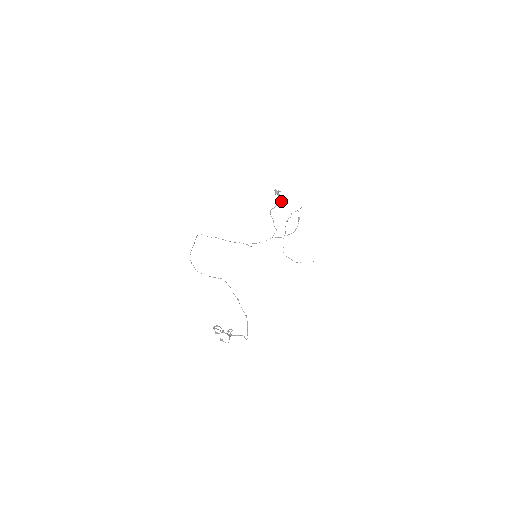
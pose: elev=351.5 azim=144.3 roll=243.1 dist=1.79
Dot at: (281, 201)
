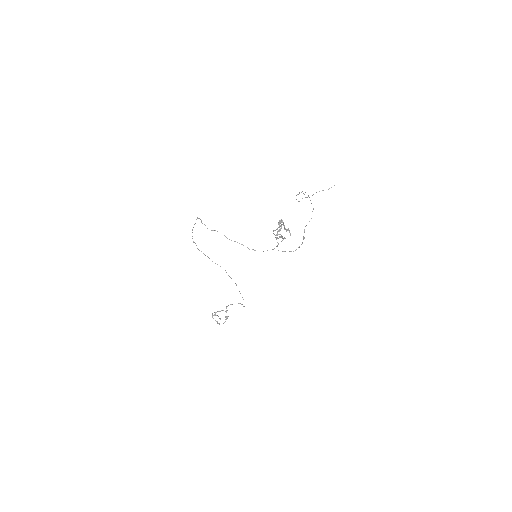
Dot at: (285, 229)
